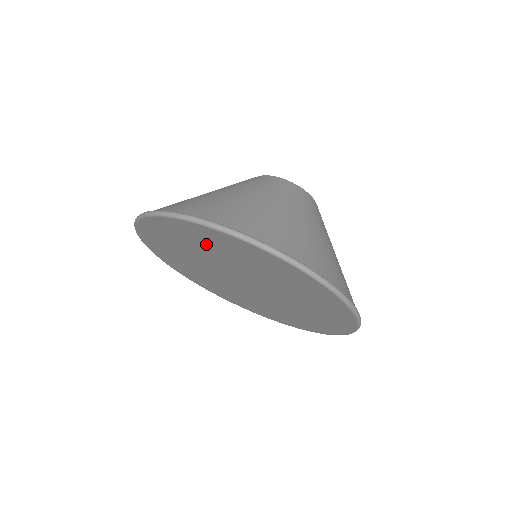
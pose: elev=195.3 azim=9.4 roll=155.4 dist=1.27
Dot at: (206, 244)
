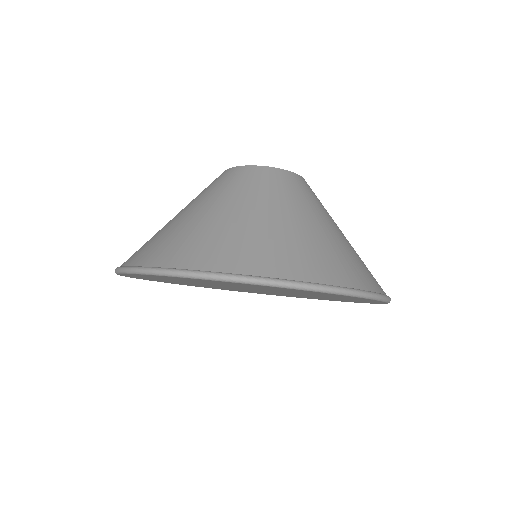
Dot at: (197, 281)
